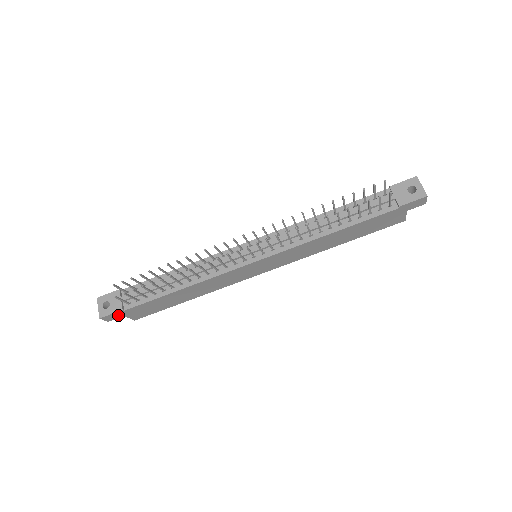
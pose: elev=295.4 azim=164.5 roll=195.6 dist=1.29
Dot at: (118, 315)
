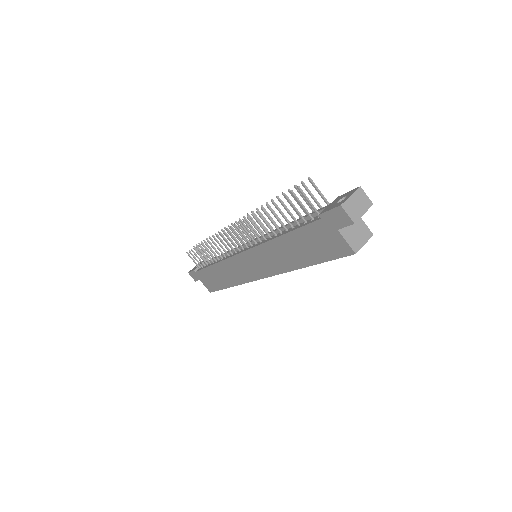
Dot at: (196, 276)
